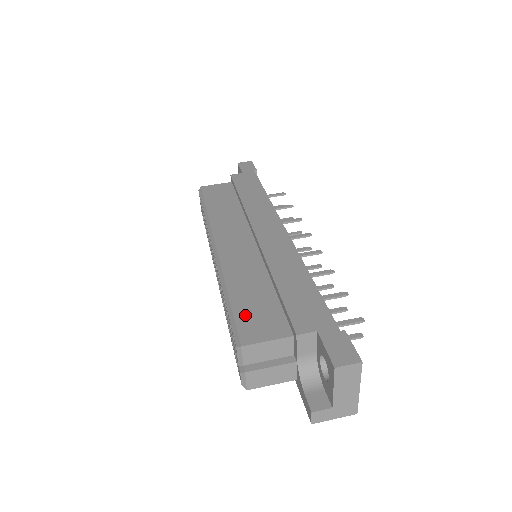
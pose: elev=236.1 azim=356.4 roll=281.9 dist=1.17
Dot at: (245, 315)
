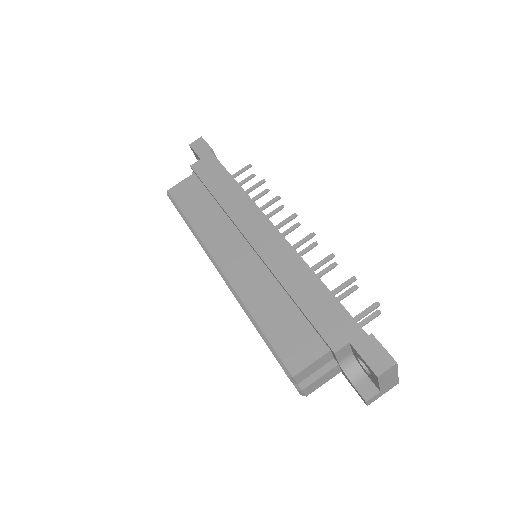
Dot at: (281, 342)
